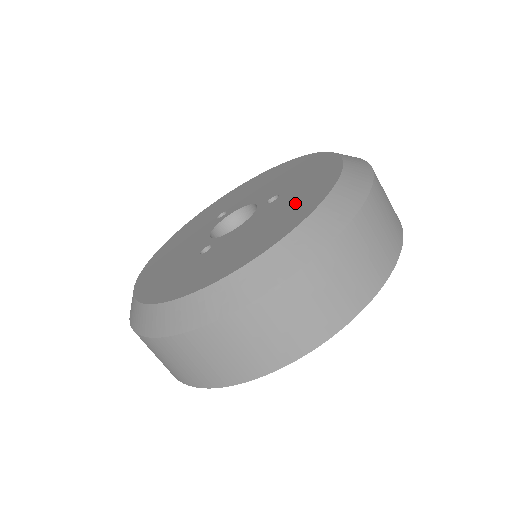
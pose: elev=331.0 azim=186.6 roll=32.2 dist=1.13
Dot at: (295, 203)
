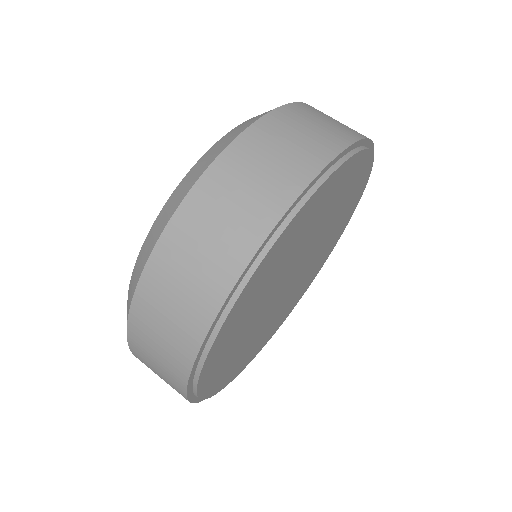
Dot at: occluded
